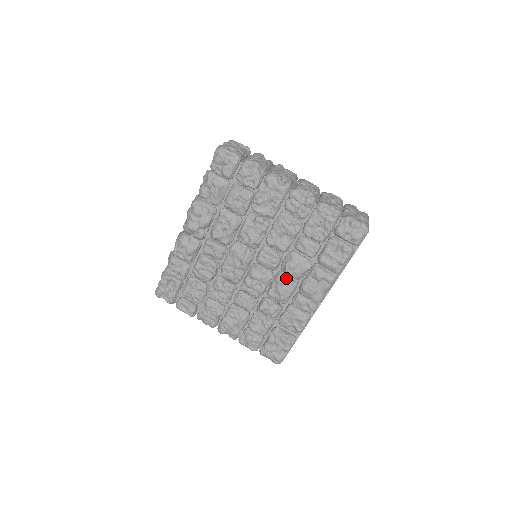
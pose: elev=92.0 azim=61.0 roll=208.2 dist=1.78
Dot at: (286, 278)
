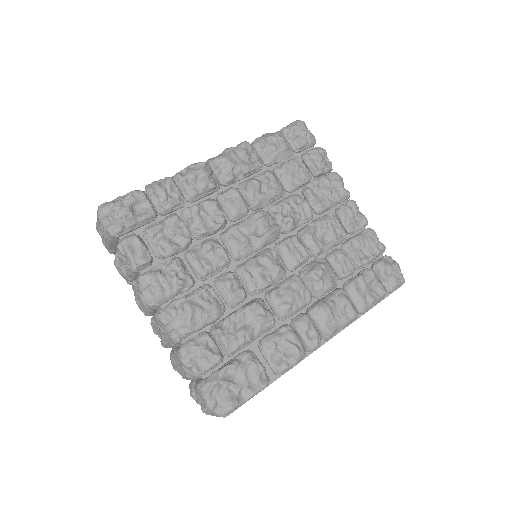
Dot at: (304, 284)
